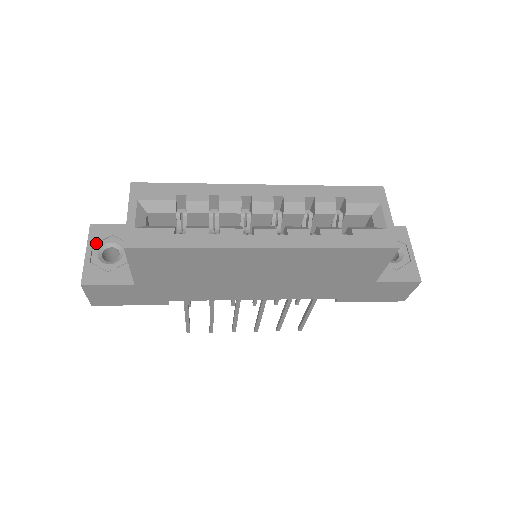
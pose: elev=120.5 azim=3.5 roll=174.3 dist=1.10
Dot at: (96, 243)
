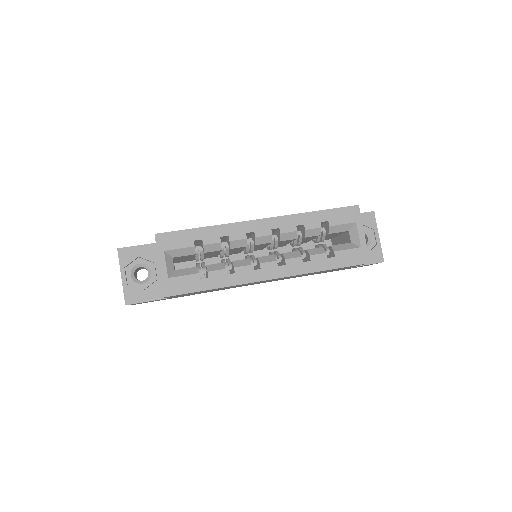
Dot at: (127, 266)
